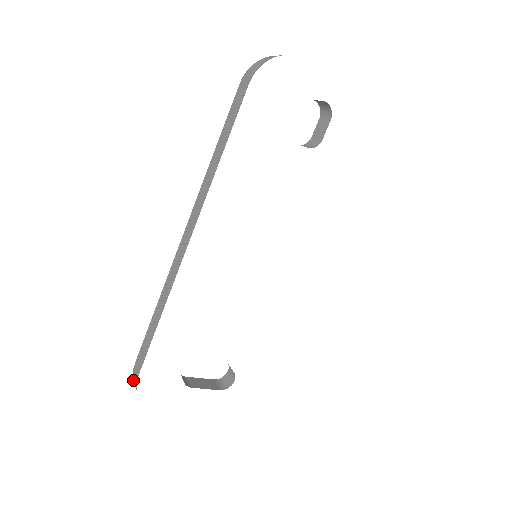
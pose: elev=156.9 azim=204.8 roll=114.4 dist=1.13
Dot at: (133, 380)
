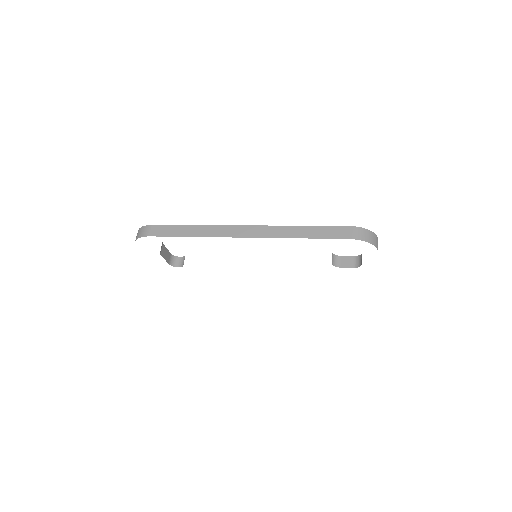
Dot at: (143, 226)
